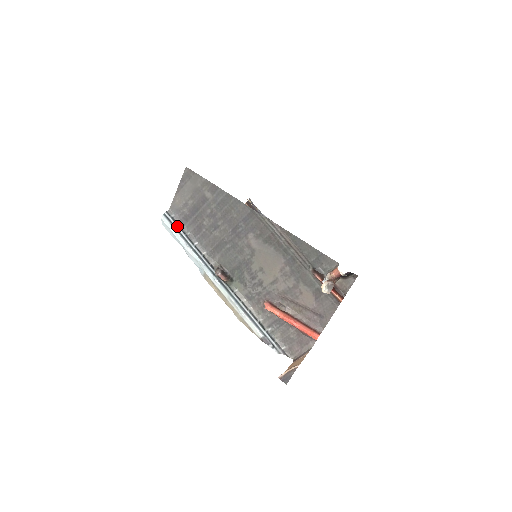
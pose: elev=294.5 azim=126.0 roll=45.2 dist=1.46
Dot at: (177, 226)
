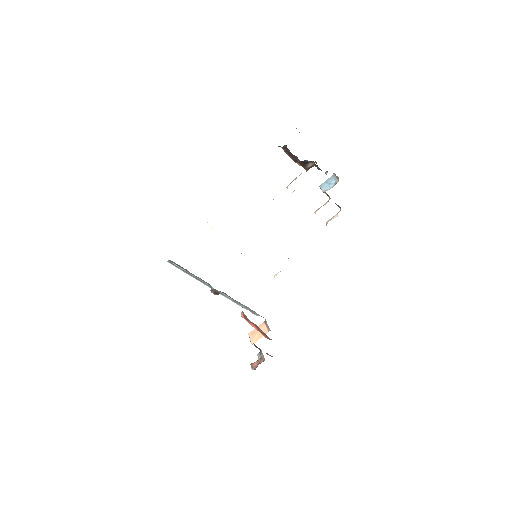
Dot at: (179, 267)
